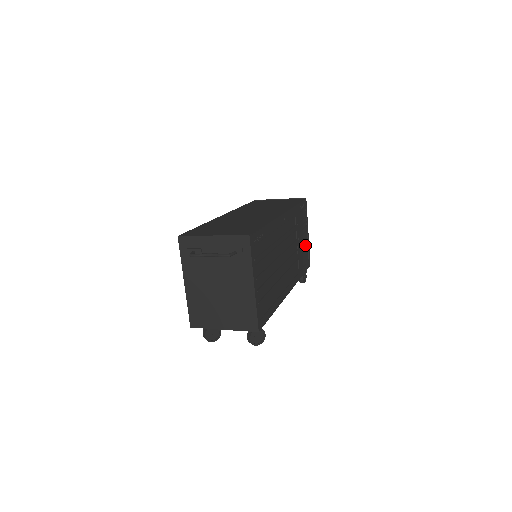
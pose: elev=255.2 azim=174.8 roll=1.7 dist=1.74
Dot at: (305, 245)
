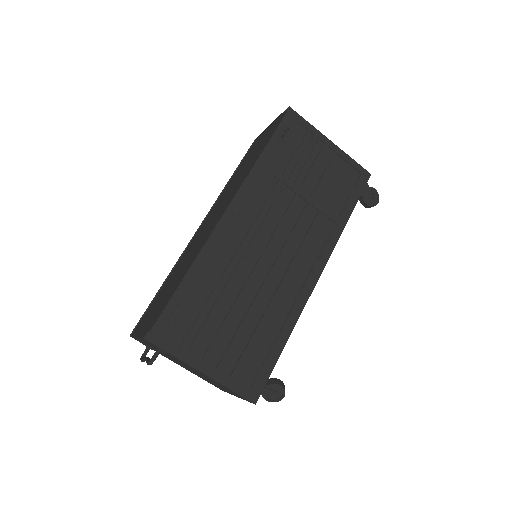
Dot at: (334, 167)
